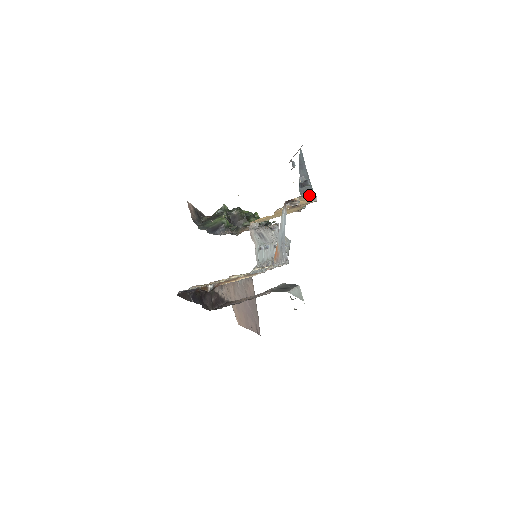
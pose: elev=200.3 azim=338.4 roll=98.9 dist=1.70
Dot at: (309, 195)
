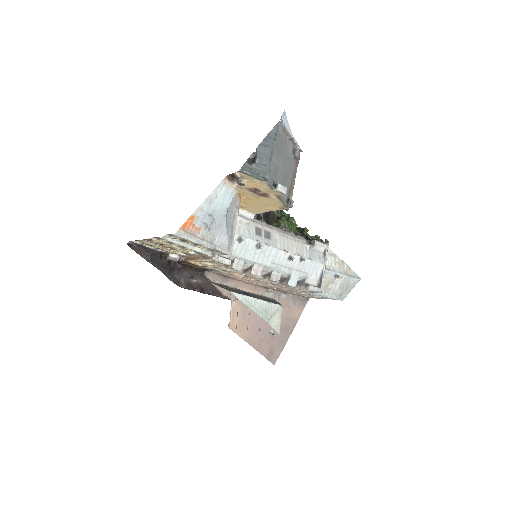
Dot at: (255, 175)
